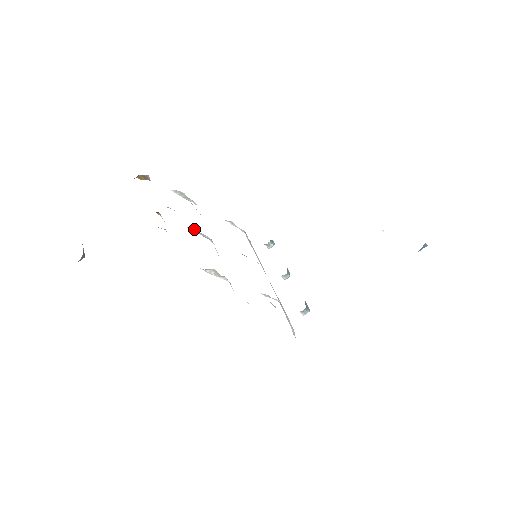
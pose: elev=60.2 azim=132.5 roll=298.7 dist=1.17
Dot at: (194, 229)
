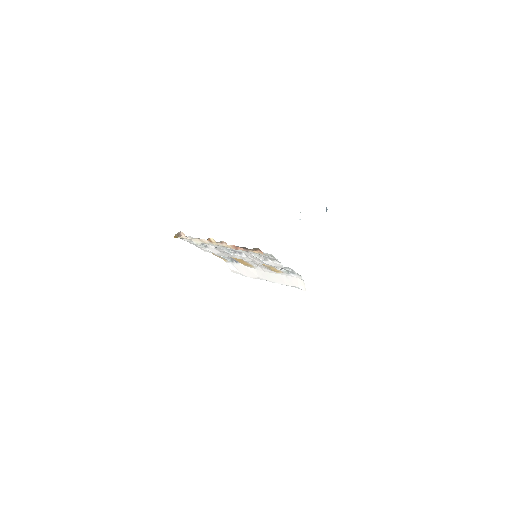
Dot at: occluded
